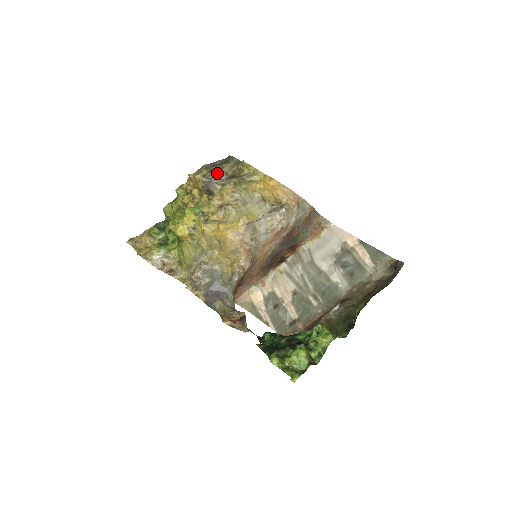
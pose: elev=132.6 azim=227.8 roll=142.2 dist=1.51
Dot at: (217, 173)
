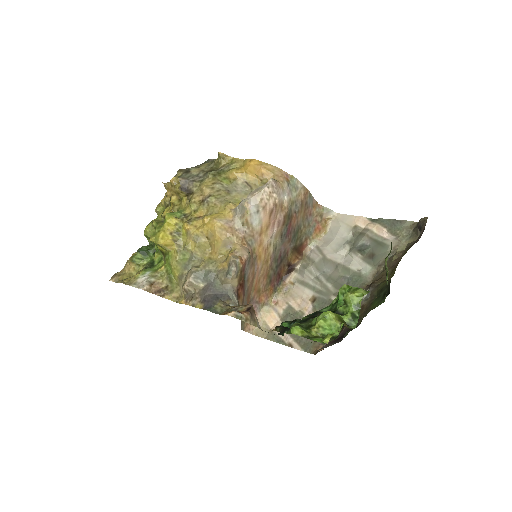
Dot at: (193, 172)
